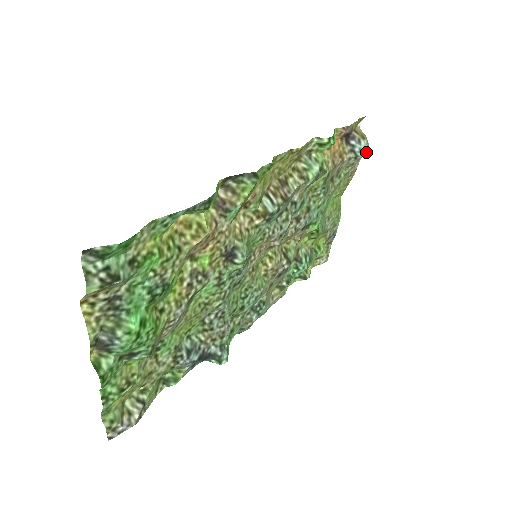
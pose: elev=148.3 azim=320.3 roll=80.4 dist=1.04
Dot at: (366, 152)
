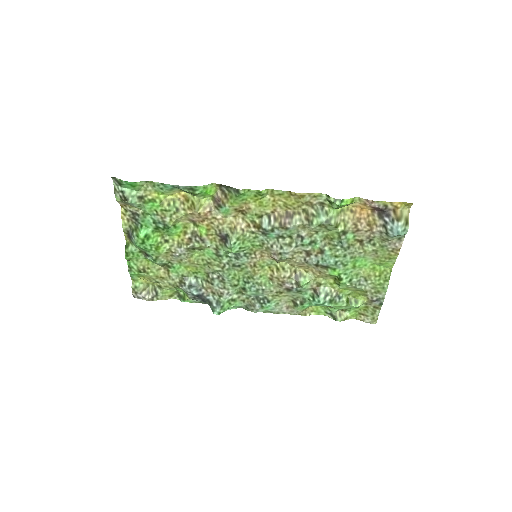
Dot at: (397, 233)
